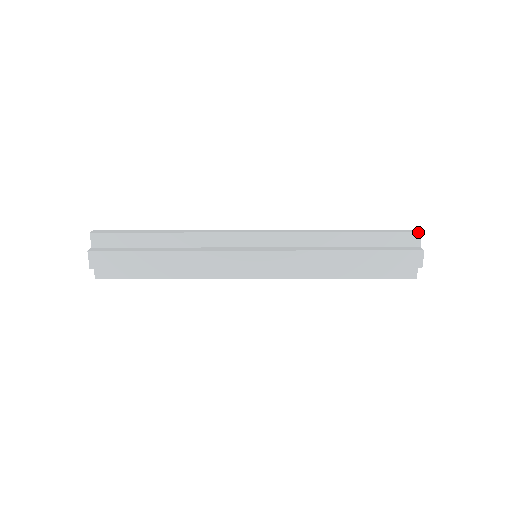
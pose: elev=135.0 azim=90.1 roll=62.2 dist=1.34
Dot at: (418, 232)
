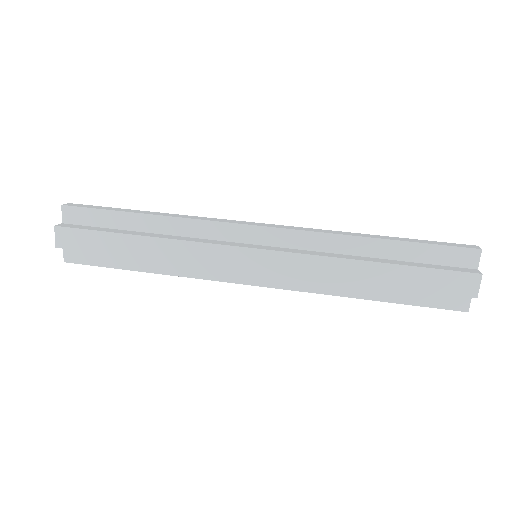
Dot at: (476, 248)
